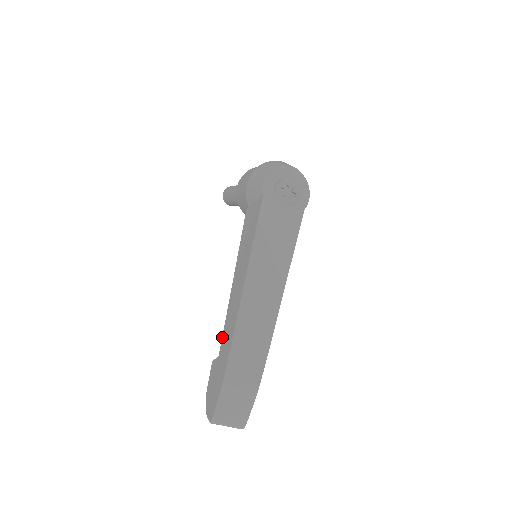
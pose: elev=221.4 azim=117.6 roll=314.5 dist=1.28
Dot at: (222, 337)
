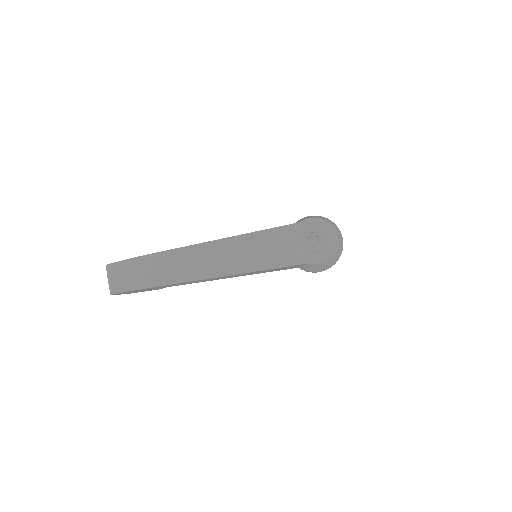
Dot at: occluded
